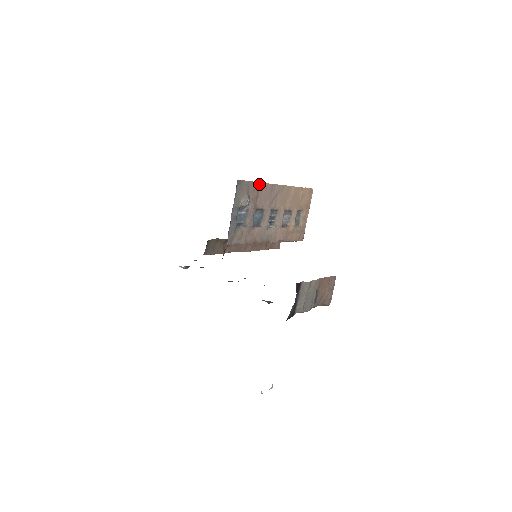
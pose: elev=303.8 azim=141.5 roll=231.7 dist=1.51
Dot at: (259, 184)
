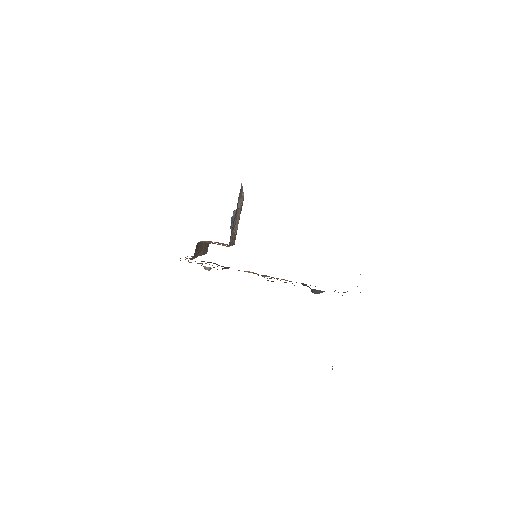
Dot at: (242, 188)
